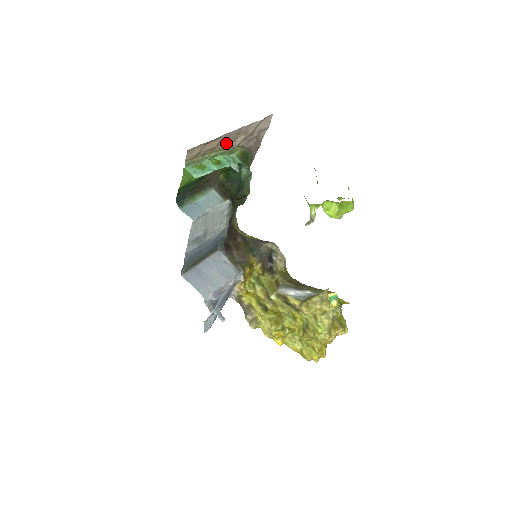
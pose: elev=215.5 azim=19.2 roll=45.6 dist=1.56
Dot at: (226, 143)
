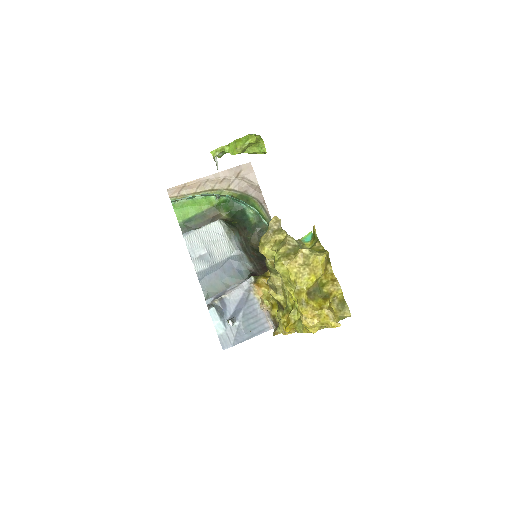
Dot at: (208, 186)
